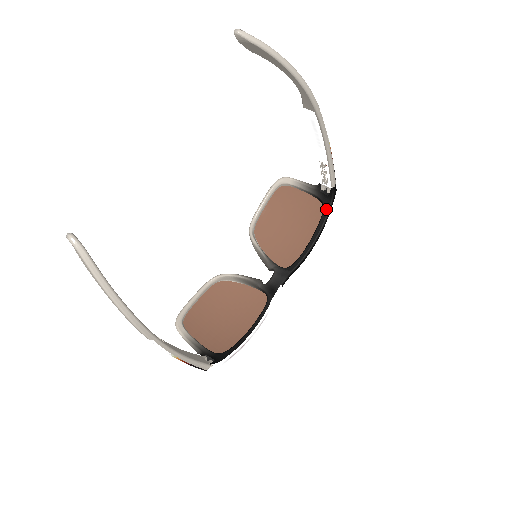
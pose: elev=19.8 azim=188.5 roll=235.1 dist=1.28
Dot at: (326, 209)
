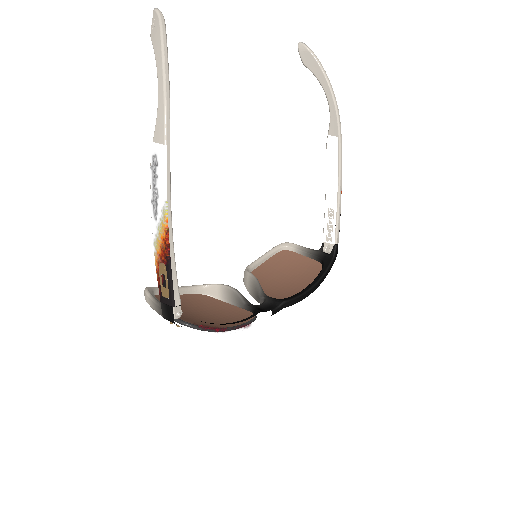
Dot at: (326, 265)
